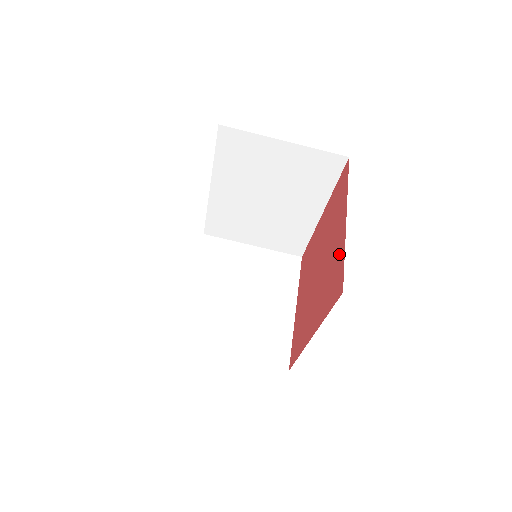
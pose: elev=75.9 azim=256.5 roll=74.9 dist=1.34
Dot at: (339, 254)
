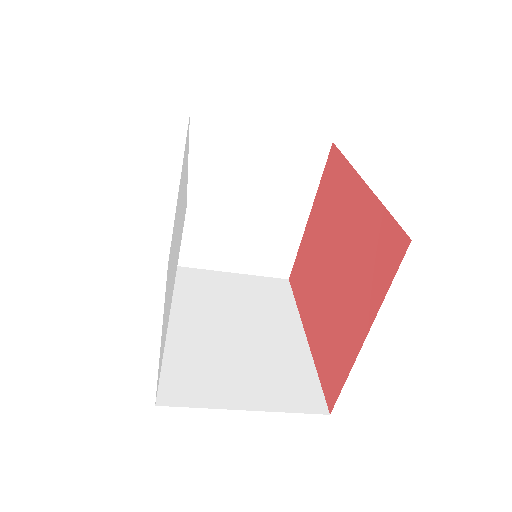
Dot at: (344, 357)
